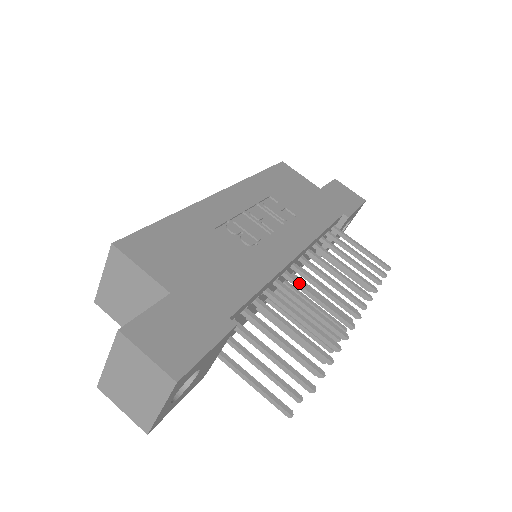
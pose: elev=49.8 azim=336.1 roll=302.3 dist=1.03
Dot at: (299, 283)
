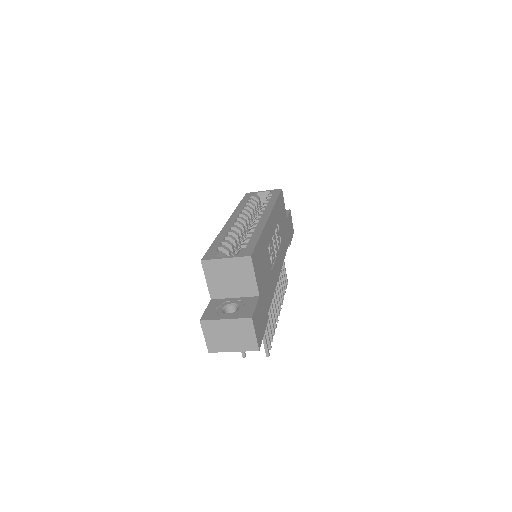
Dot at: occluded
